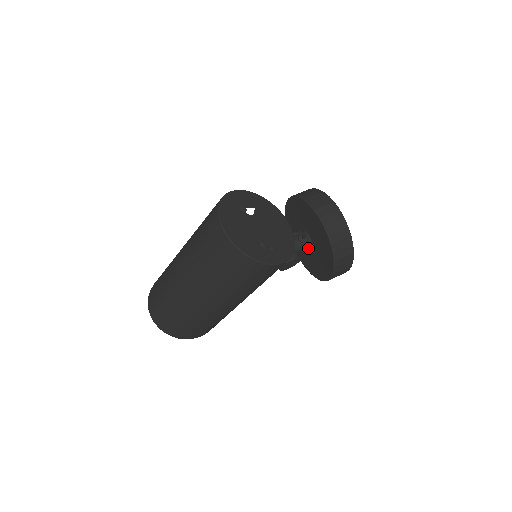
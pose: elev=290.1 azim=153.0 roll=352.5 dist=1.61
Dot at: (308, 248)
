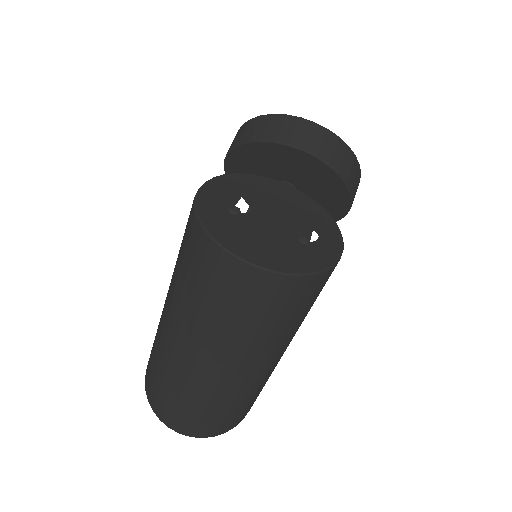
Dot at: occluded
